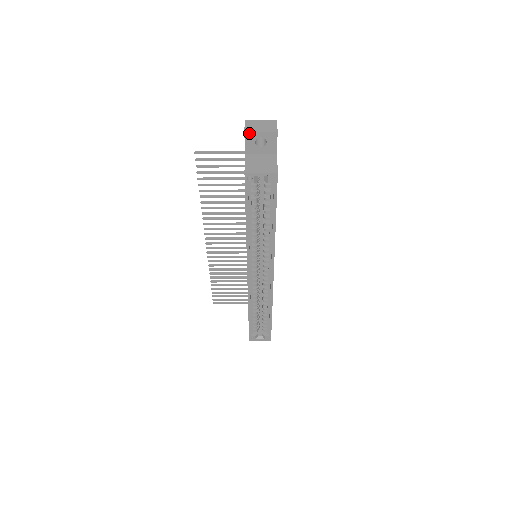
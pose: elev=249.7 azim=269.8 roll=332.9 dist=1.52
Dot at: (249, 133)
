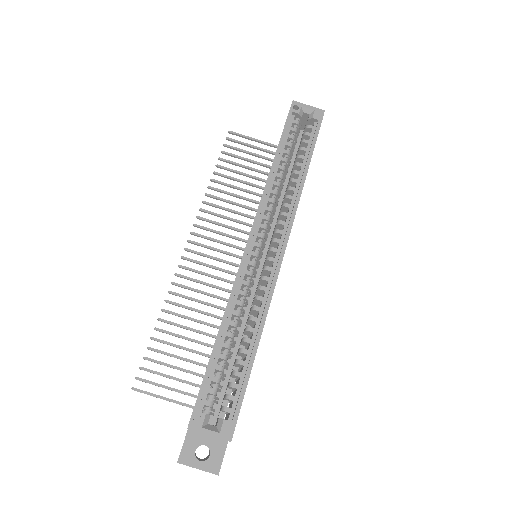
Dot at: occluded
